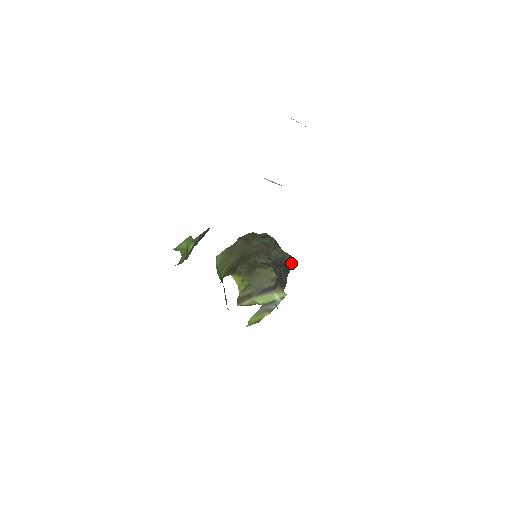
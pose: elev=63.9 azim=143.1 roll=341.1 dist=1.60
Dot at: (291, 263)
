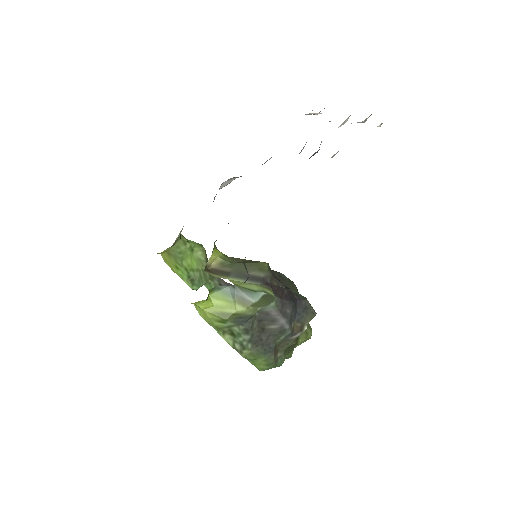
Dot at: (308, 311)
